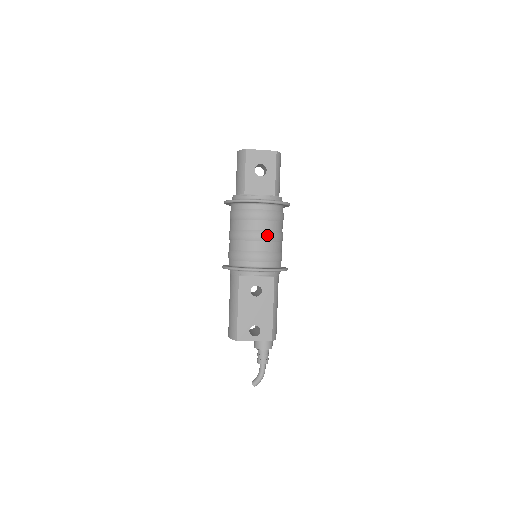
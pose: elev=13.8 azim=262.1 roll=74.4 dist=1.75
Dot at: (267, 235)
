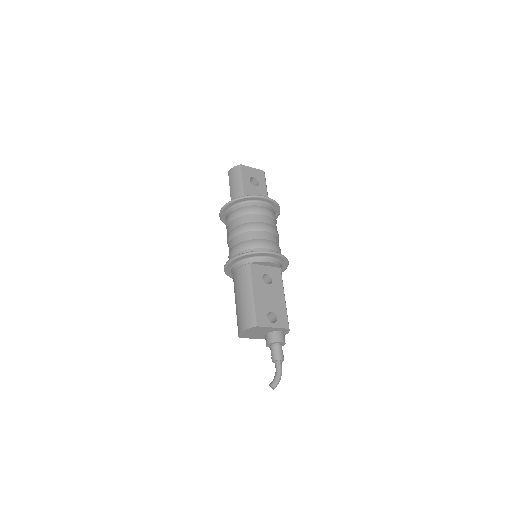
Dot at: (271, 228)
